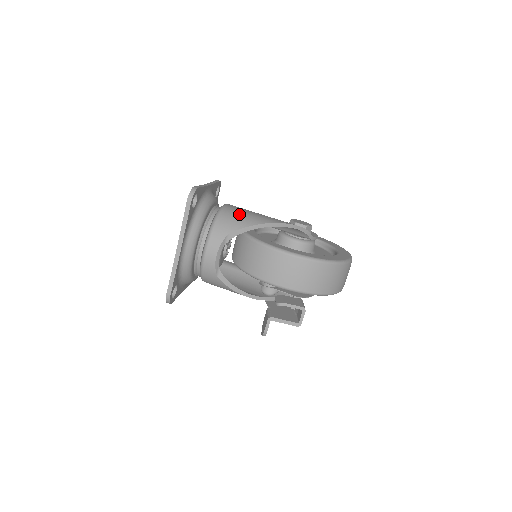
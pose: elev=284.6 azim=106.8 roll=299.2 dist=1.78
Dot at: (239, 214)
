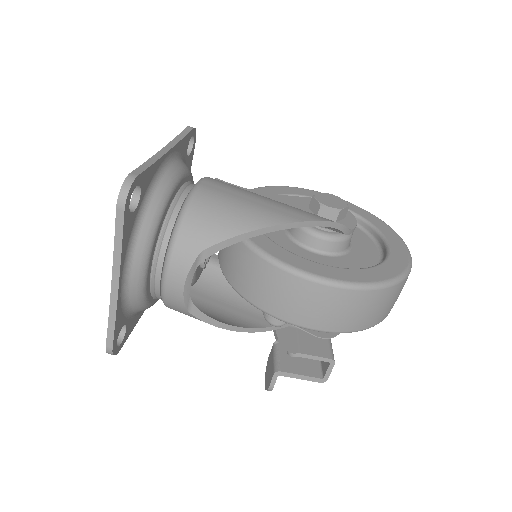
Dot at: (222, 207)
